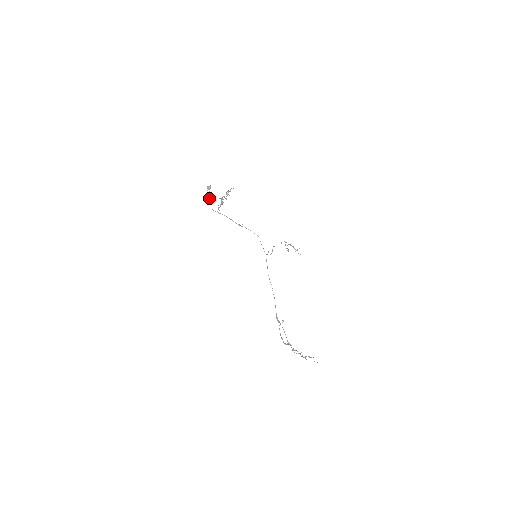
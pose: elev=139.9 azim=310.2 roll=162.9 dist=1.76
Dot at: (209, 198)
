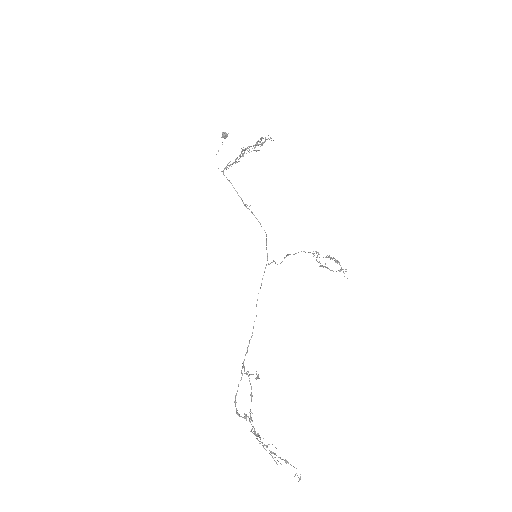
Dot at: occluded
